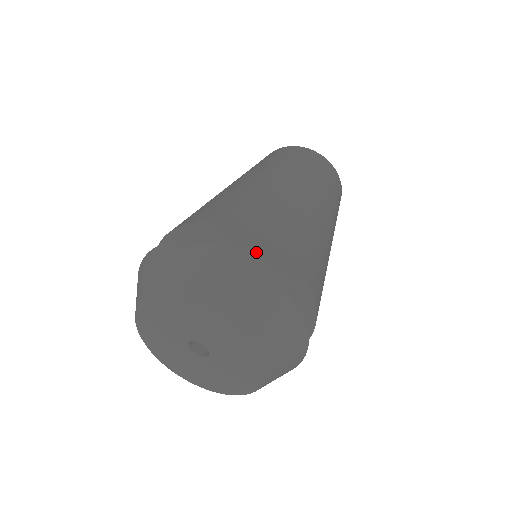
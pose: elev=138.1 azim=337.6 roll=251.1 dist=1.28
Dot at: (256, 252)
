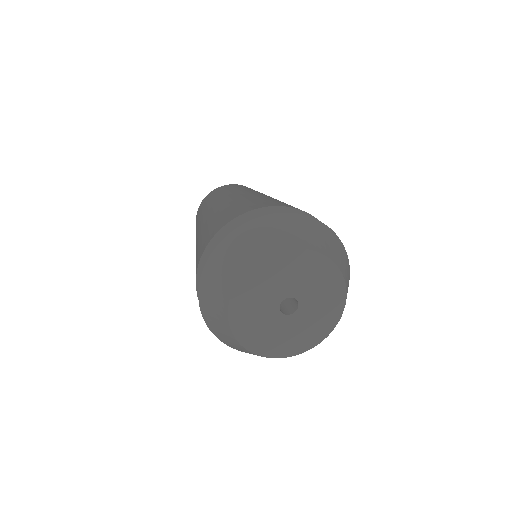
Dot at: occluded
